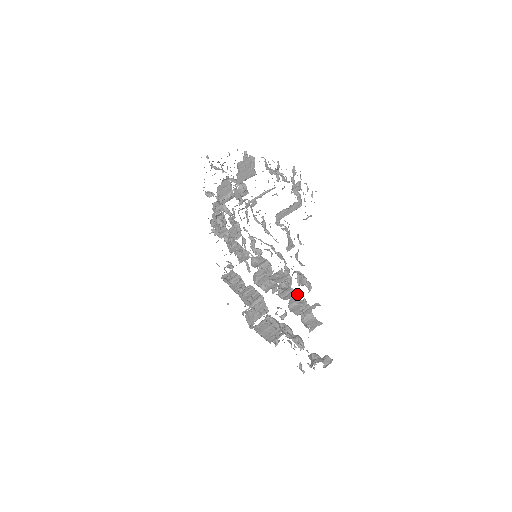
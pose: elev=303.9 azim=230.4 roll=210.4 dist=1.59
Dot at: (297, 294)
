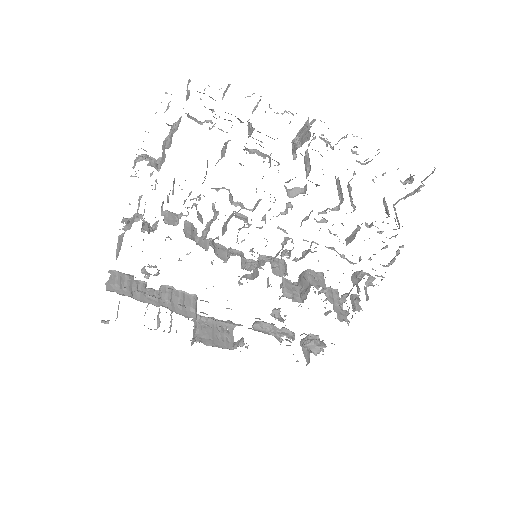
Dot at: occluded
